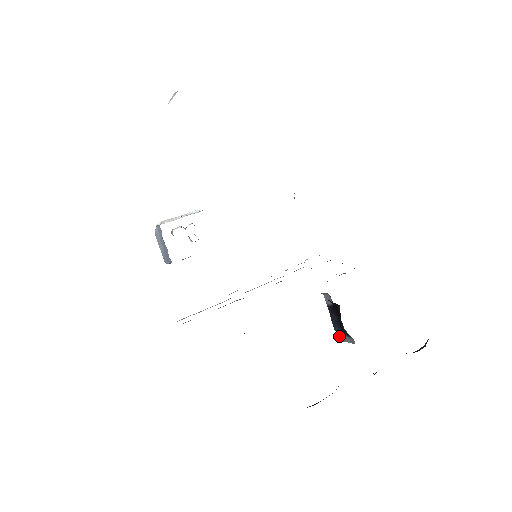
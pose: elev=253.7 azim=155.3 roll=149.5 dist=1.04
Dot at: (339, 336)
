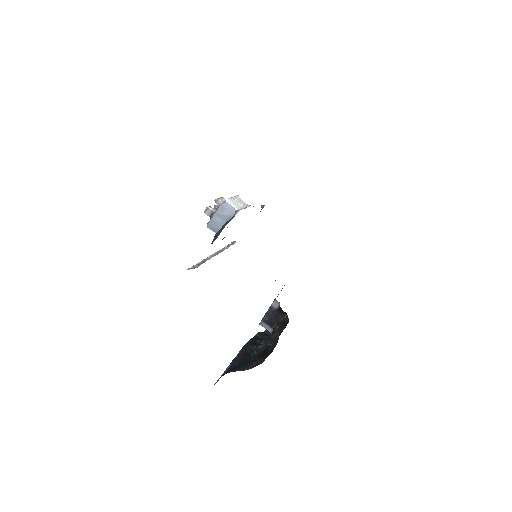
Dot at: (261, 322)
